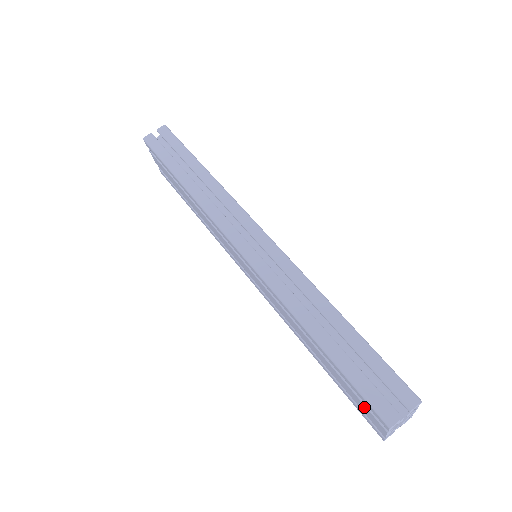
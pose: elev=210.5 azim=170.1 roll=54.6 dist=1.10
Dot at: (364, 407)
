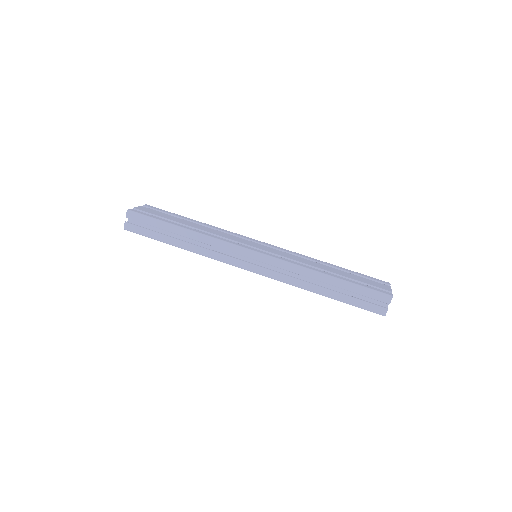
Dot at: occluded
